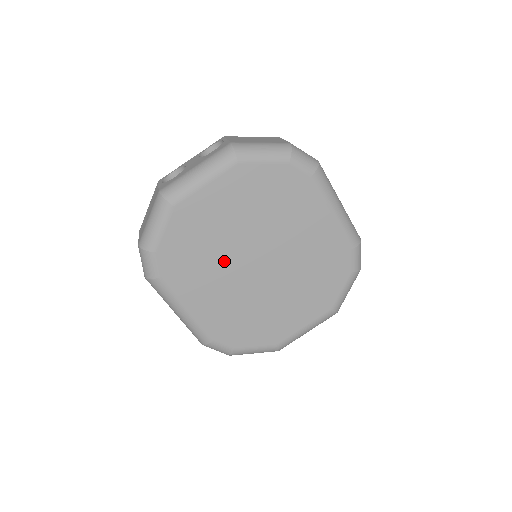
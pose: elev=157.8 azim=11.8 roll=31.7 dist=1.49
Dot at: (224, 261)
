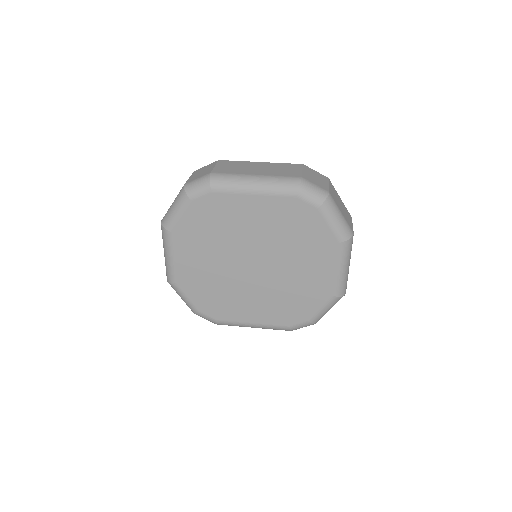
Dot at: (234, 283)
